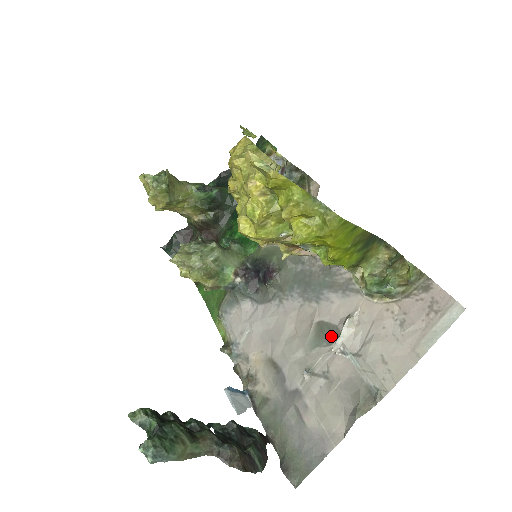
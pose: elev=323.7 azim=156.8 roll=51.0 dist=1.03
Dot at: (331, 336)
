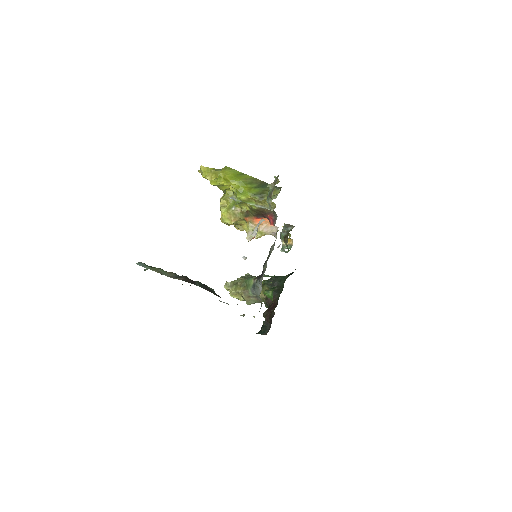
Dot at: occluded
